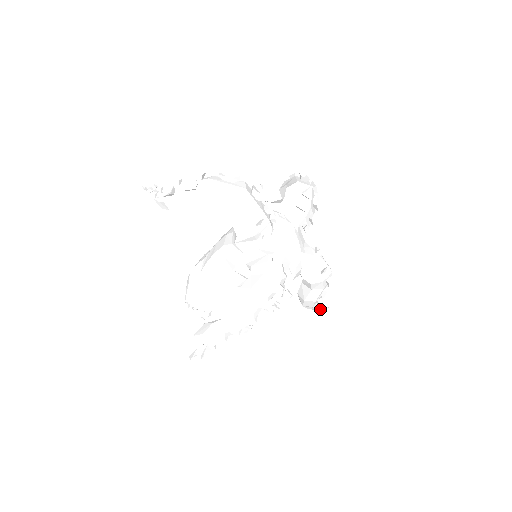
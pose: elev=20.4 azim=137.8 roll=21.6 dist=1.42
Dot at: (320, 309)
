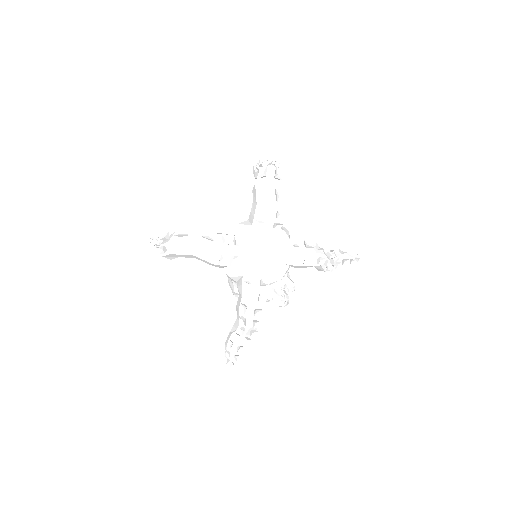
Dot at: occluded
